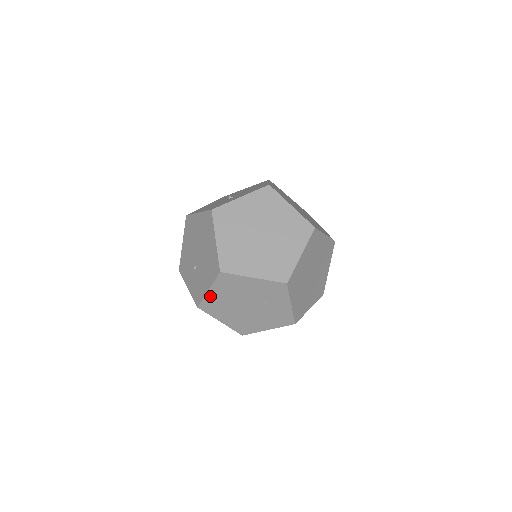
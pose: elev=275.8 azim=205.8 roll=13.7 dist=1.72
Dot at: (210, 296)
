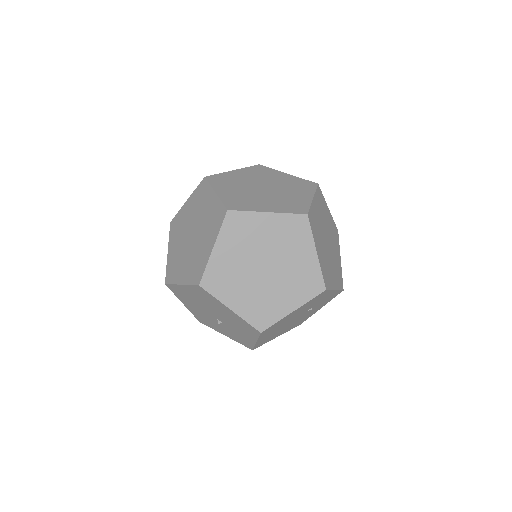
Dot at: (184, 209)
